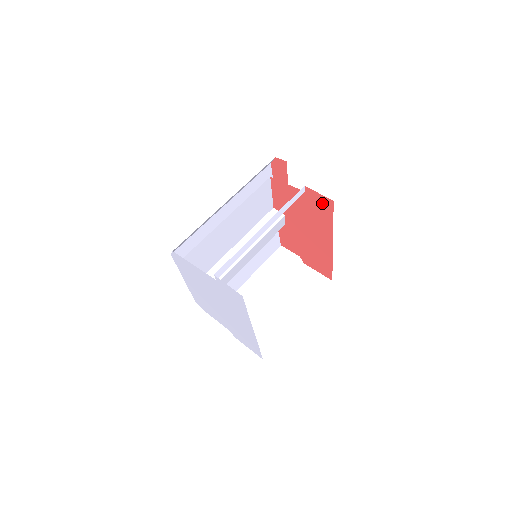
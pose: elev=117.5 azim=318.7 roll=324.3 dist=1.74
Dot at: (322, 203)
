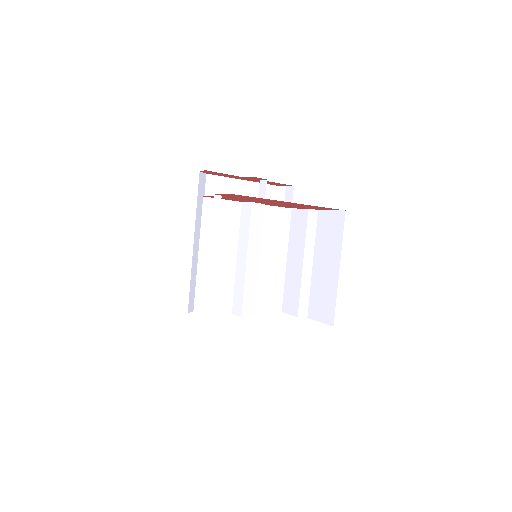
Dot at: occluded
